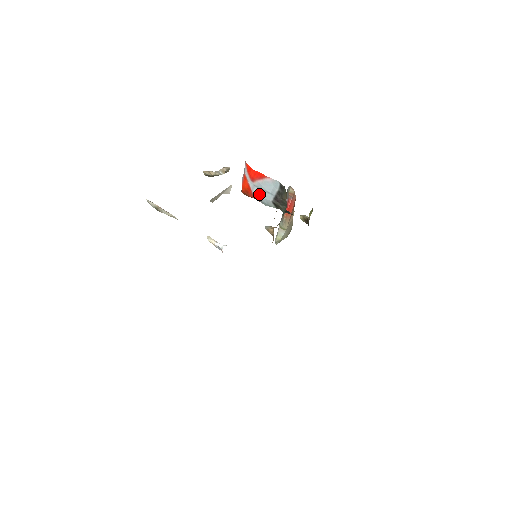
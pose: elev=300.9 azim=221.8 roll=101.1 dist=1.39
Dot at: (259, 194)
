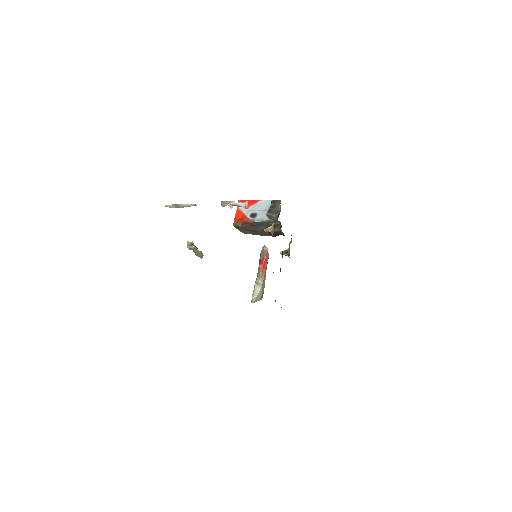
Dot at: (253, 215)
